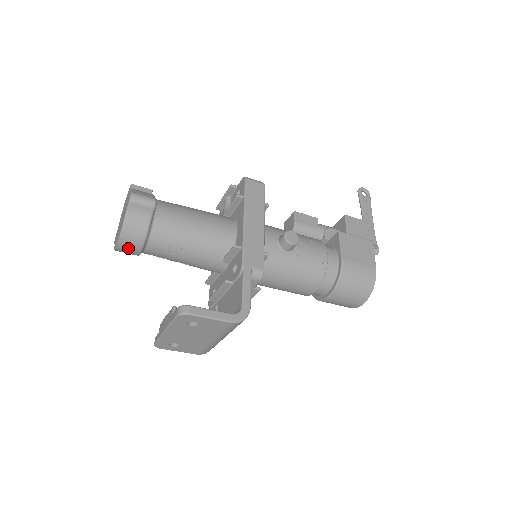
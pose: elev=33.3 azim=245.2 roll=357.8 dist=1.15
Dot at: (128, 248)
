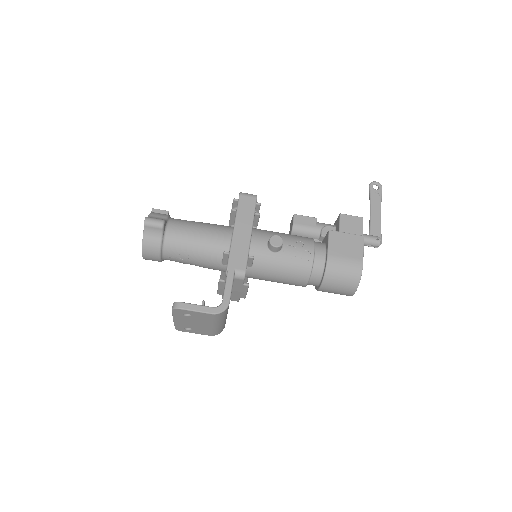
Dot at: (150, 258)
